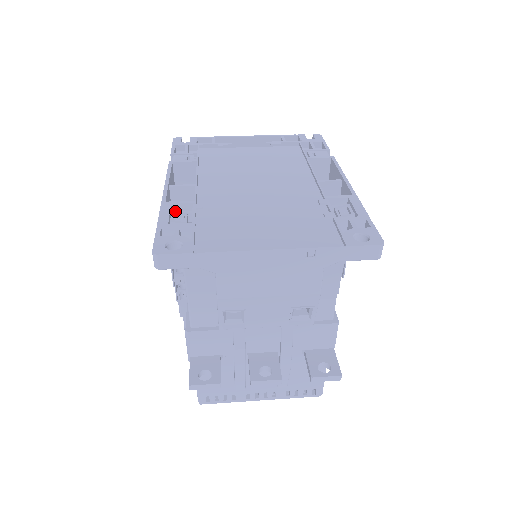
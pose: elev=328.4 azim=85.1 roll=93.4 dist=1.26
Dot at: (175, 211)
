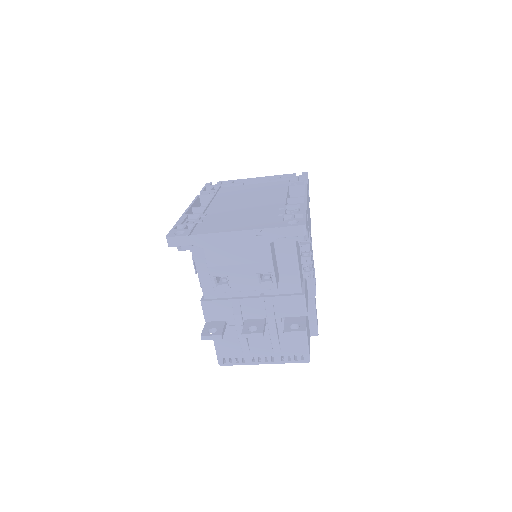
Dot at: (189, 219)
